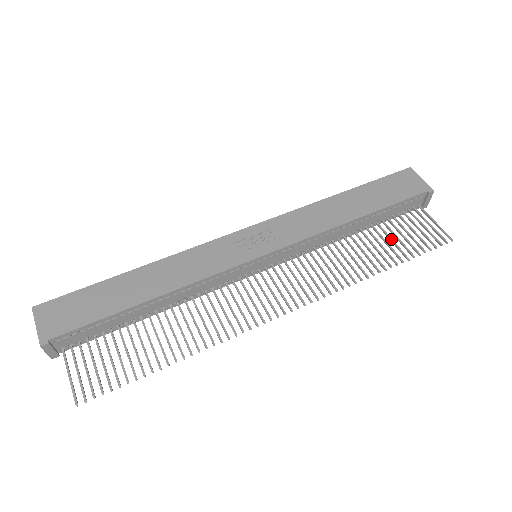
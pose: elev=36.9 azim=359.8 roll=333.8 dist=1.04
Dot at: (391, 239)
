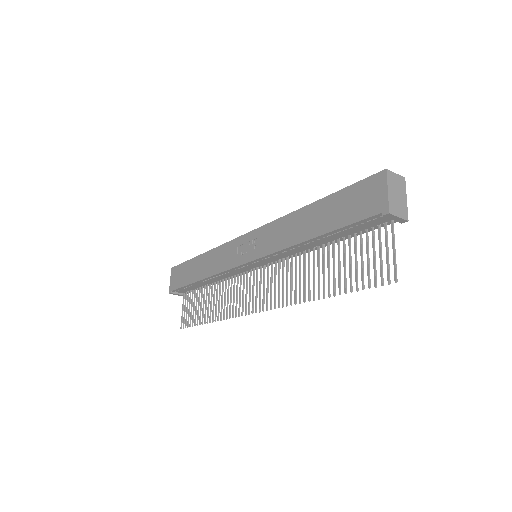
Dot at: (343, 263)
